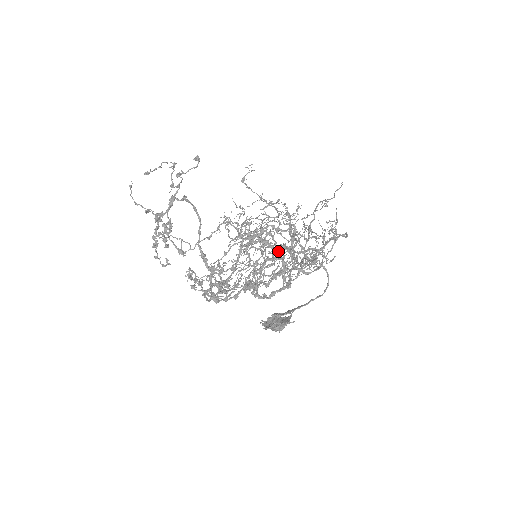
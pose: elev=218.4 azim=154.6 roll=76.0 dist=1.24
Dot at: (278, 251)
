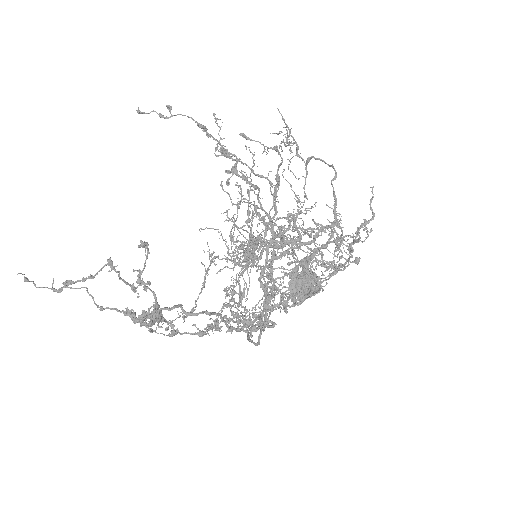
Dot at: occluded
